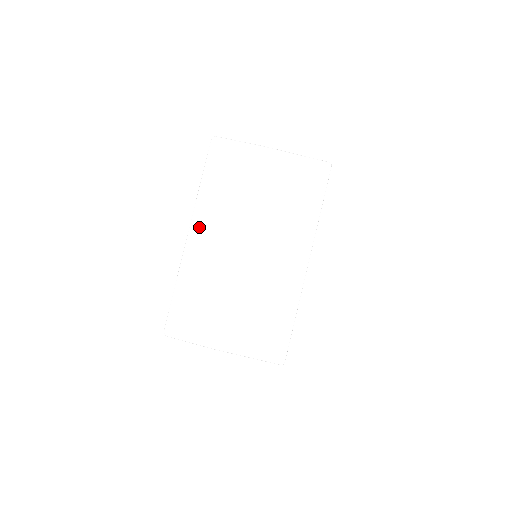
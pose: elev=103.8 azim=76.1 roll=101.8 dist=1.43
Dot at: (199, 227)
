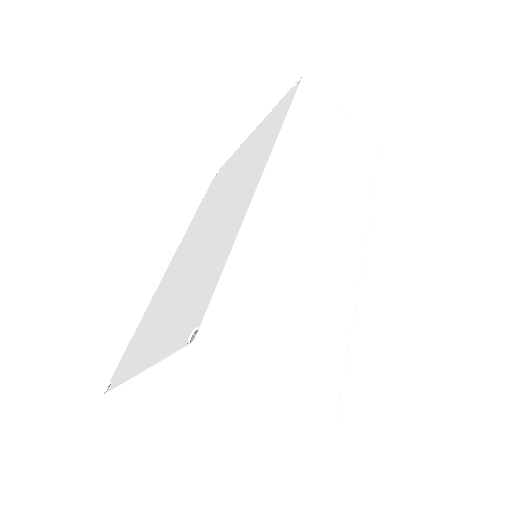
Dot at: (152, 381)
